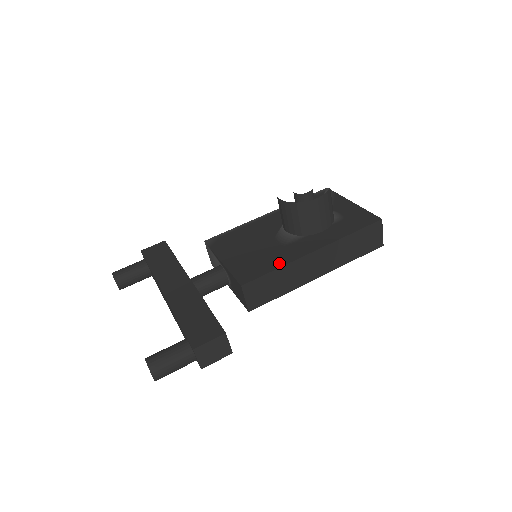
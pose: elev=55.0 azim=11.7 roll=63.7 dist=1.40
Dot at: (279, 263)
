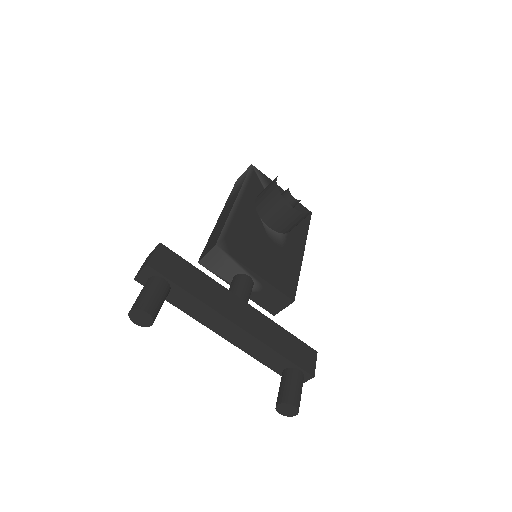
Dot at: (296, 270)
